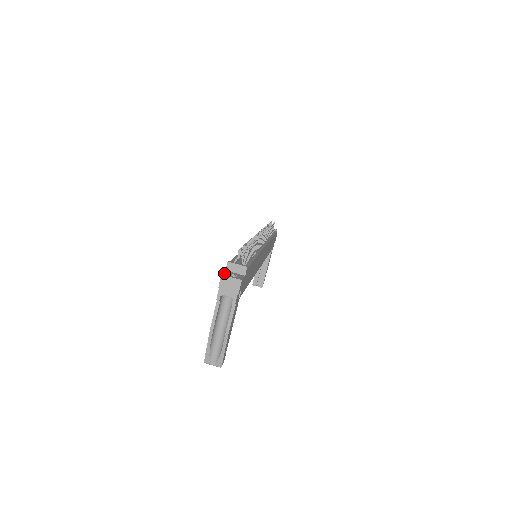
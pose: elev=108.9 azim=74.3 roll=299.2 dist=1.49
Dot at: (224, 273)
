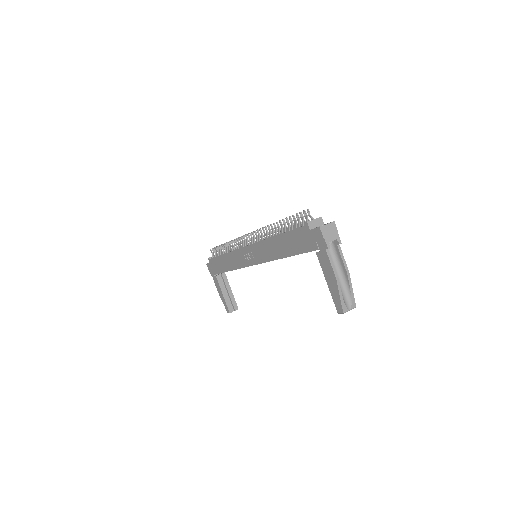
Dot at: (317, 227)
